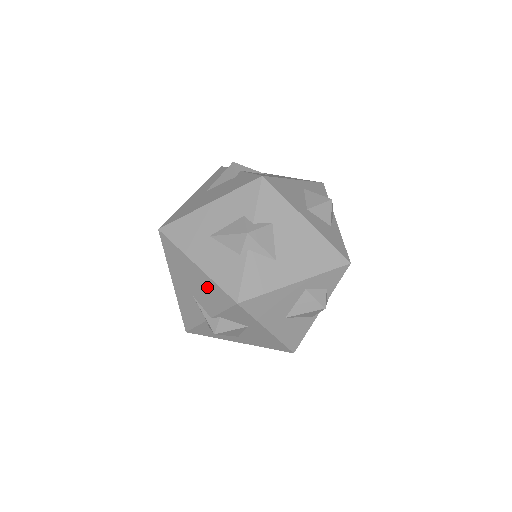
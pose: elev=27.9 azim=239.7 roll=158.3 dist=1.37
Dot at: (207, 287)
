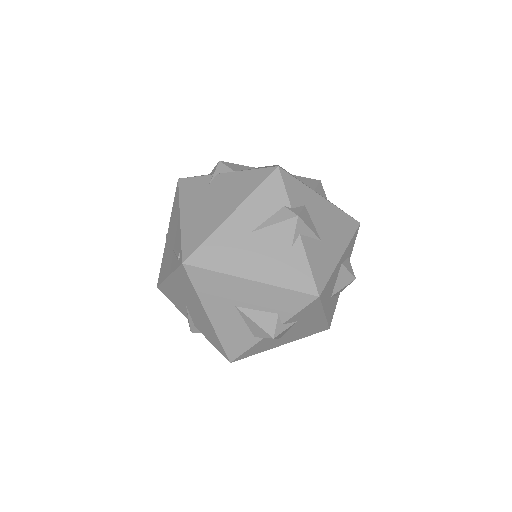
Dot at: (208, 329)
